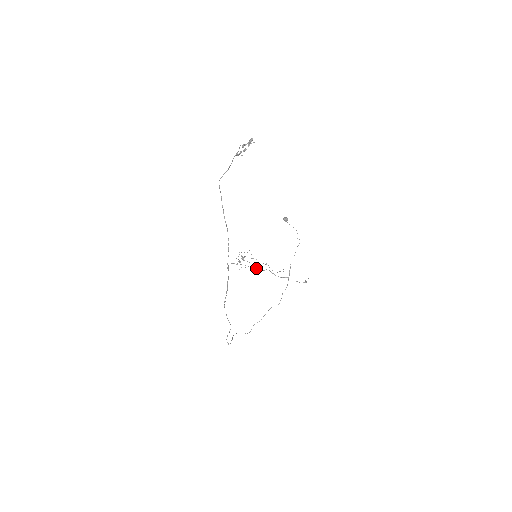
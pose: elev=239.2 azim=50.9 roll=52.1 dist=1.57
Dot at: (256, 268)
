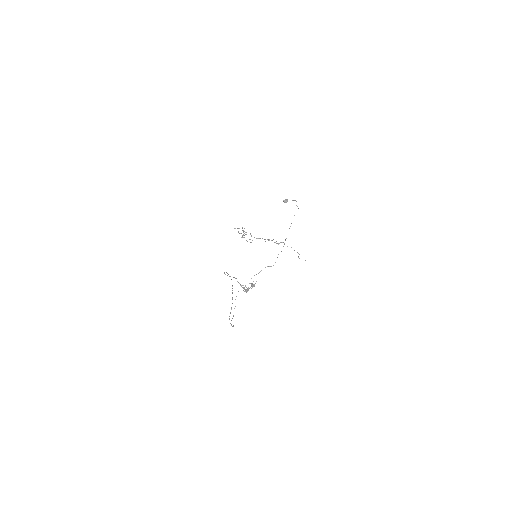
Dot at: (256, 238)
